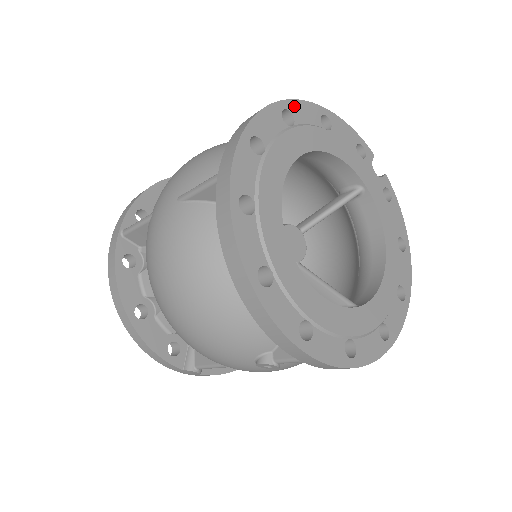
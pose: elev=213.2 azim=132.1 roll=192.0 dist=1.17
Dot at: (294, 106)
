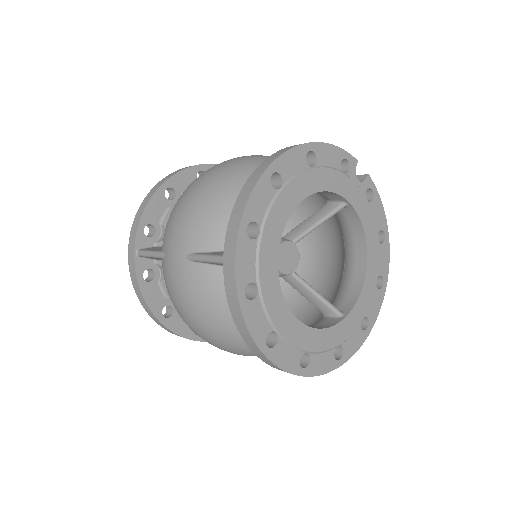
Dot at: (281, 163)
